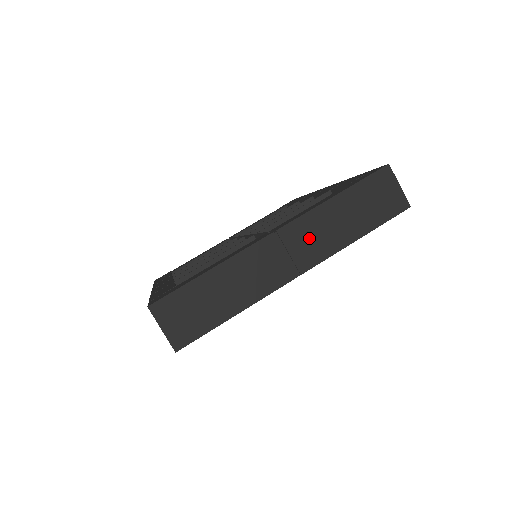
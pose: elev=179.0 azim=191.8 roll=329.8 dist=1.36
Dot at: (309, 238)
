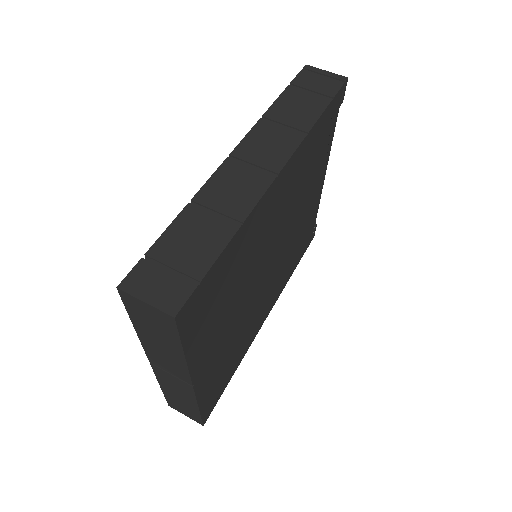
Dot at: (165, 362)
